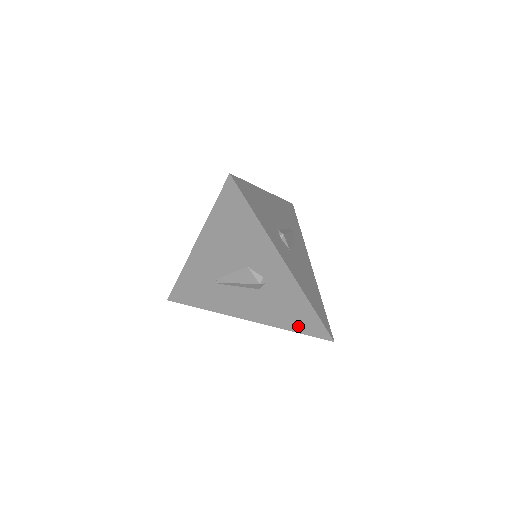
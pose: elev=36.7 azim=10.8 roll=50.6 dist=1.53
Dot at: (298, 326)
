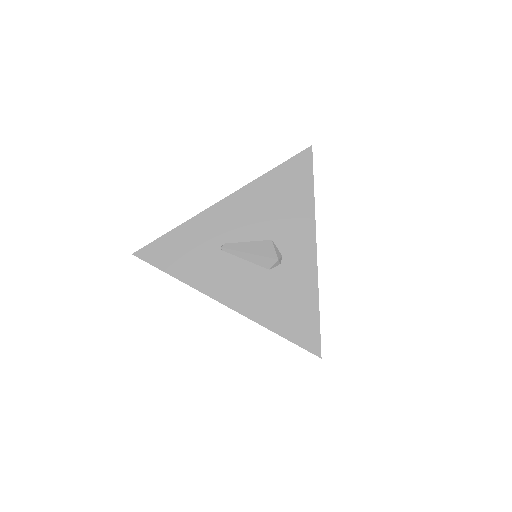
Dot at: (288, 328)
